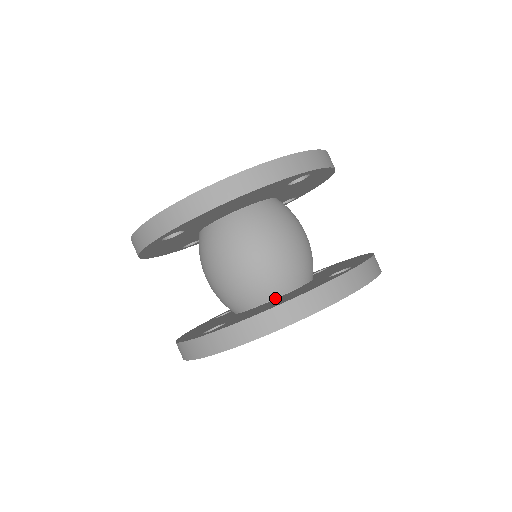
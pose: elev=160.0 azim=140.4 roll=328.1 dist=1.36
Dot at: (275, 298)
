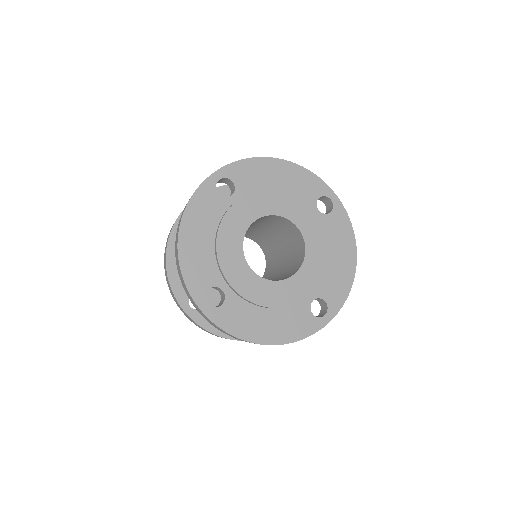
Dot at: occluded
